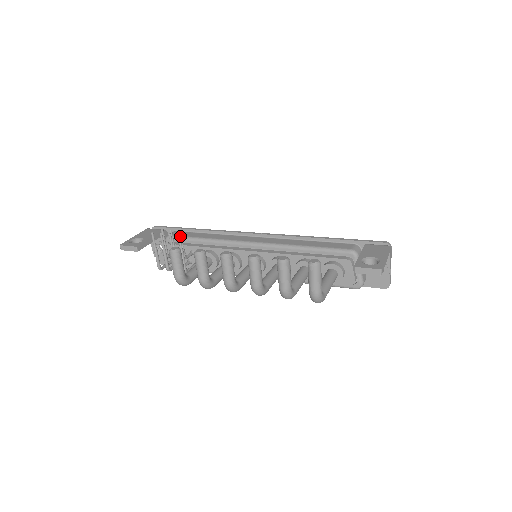
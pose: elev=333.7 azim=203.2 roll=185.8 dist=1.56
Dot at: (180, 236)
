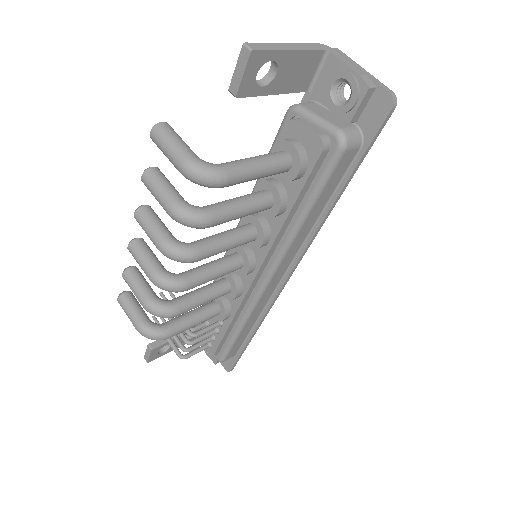
Dot at: (173, 298)
